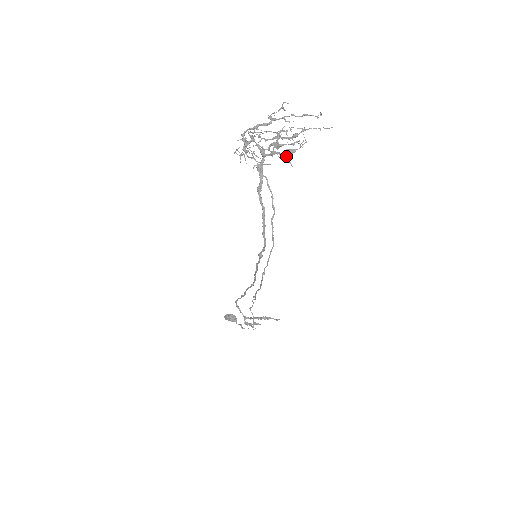
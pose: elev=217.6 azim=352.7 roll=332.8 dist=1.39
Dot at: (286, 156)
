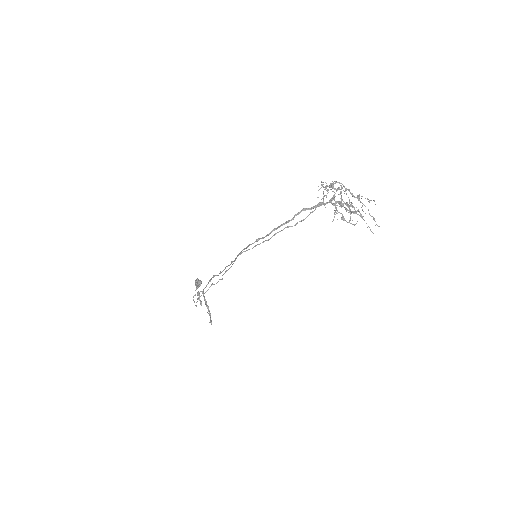
Dot at: (337, 213)
